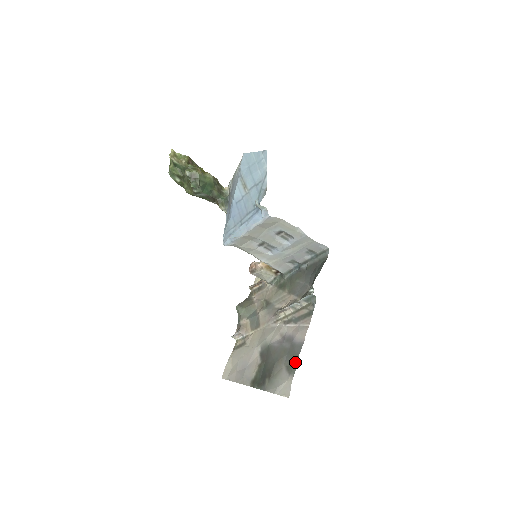
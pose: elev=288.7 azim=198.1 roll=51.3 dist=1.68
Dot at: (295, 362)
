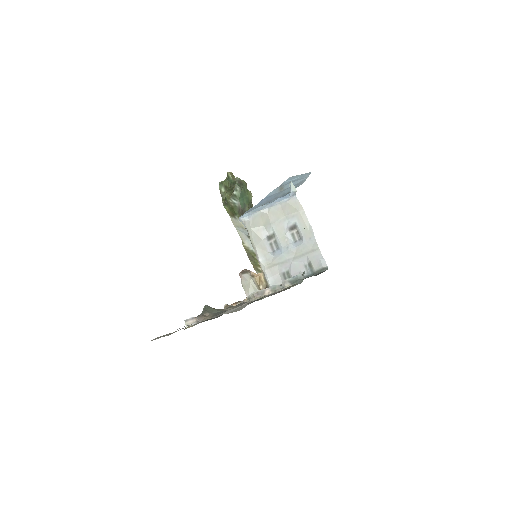
Dot at: (261, 298)
